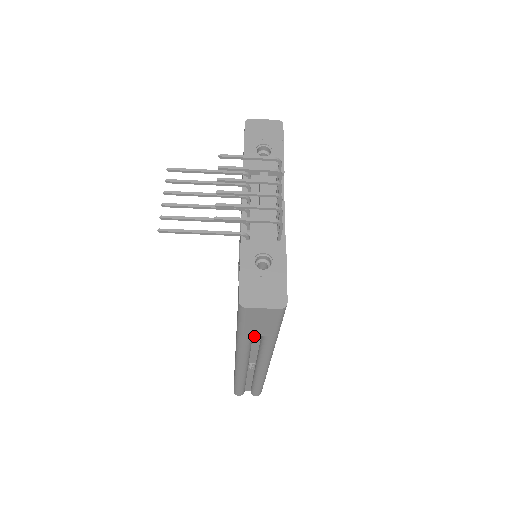
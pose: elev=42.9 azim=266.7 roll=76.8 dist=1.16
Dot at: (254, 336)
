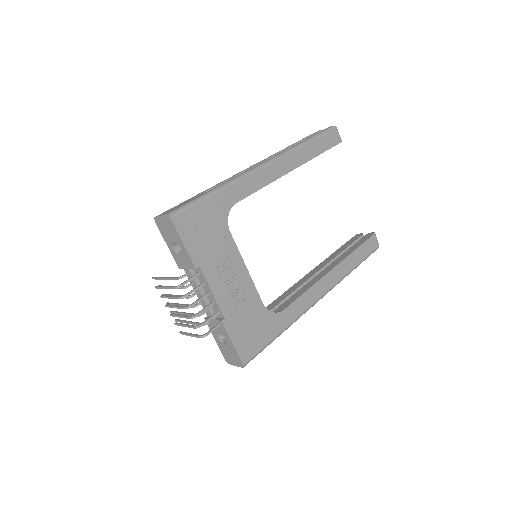
Dot at: occluded
